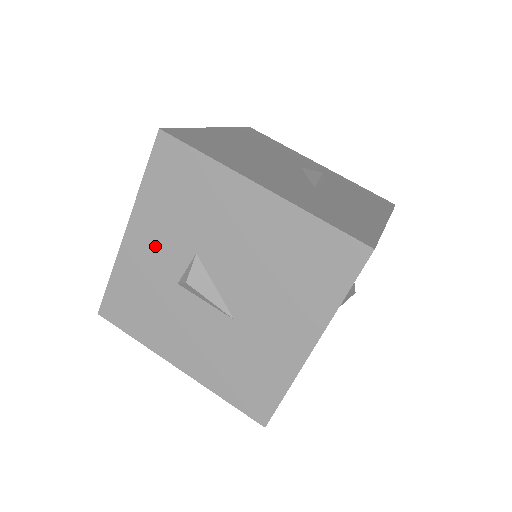
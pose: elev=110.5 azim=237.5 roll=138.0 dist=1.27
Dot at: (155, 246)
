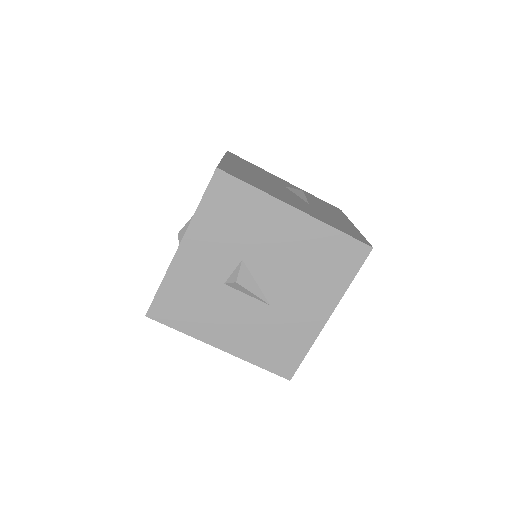
Dot at: (206, 256)
